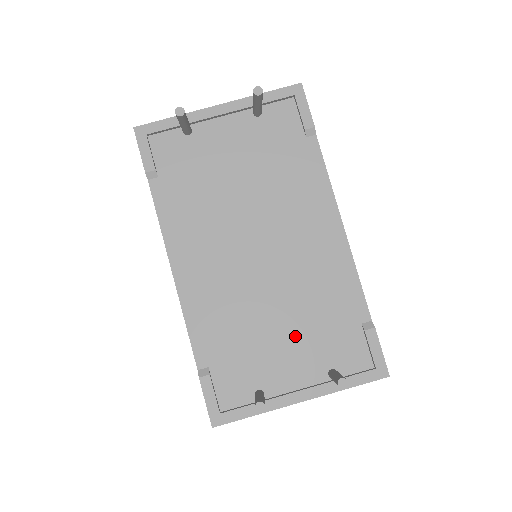
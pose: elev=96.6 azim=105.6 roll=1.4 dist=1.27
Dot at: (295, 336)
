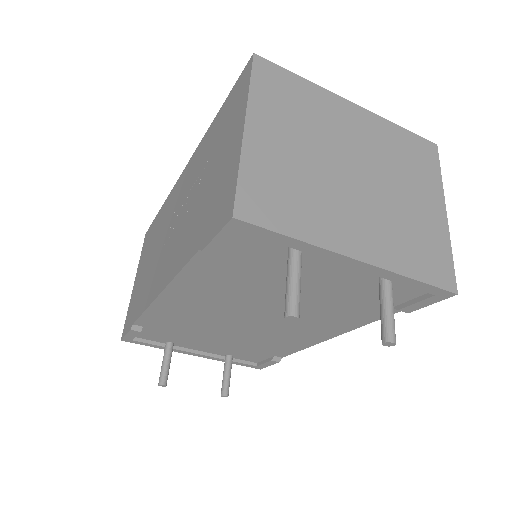
Dot at: (224, 343)
